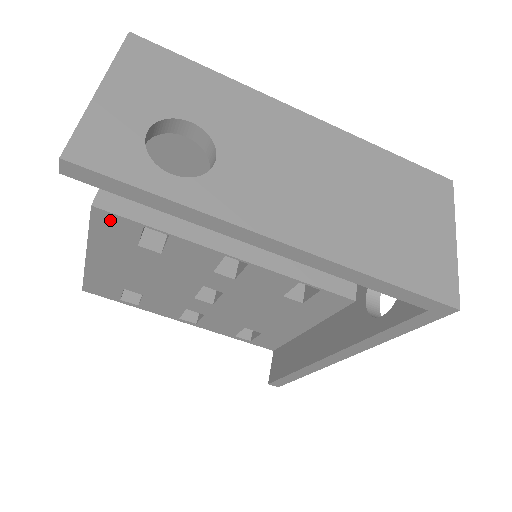
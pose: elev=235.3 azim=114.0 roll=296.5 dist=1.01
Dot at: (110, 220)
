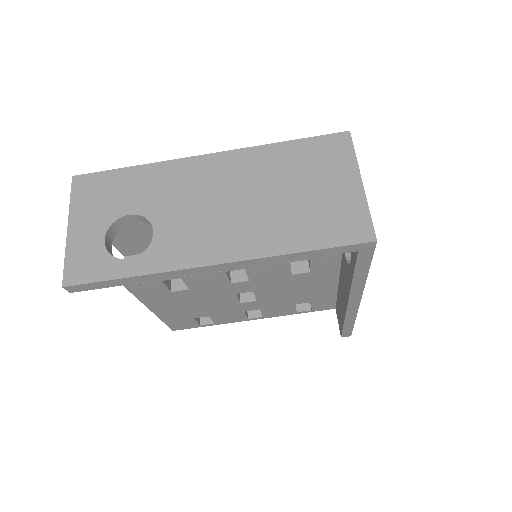
Dot at: (141, 287)
